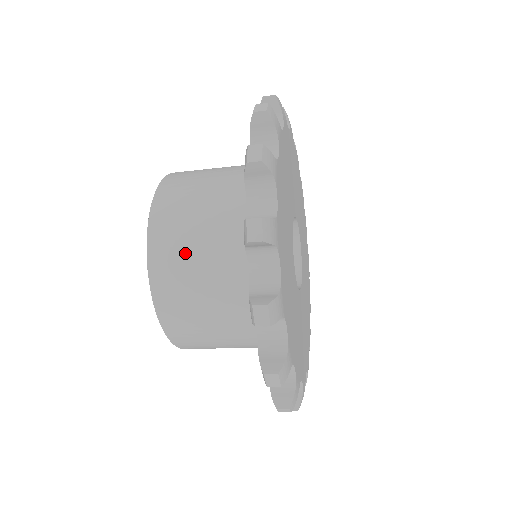
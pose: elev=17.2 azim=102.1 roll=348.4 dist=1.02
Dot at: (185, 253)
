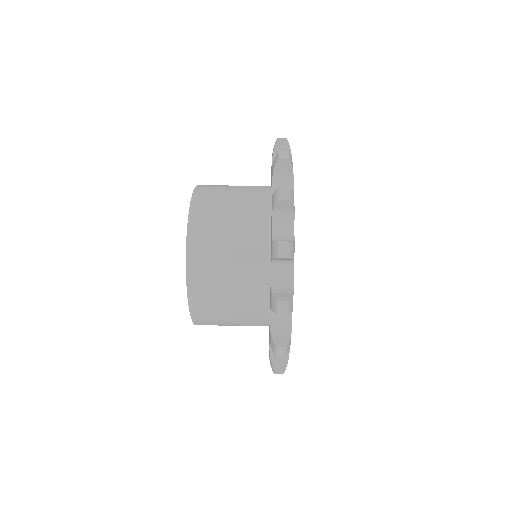
Dot at: (221, 324)
